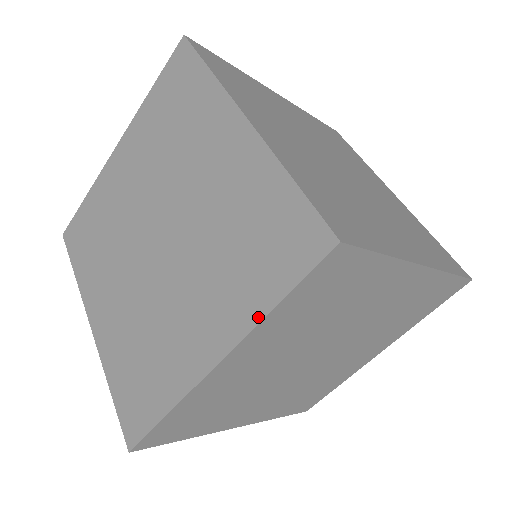
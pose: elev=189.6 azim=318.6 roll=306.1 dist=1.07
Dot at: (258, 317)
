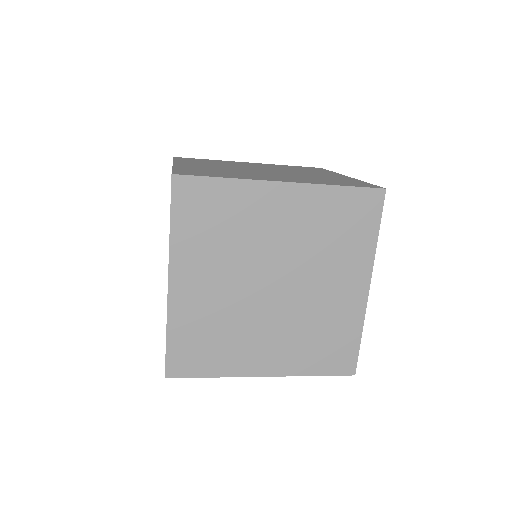
Dot at: (374, 249)
